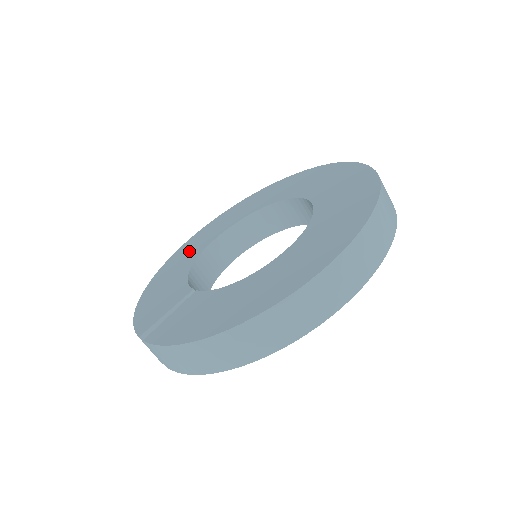
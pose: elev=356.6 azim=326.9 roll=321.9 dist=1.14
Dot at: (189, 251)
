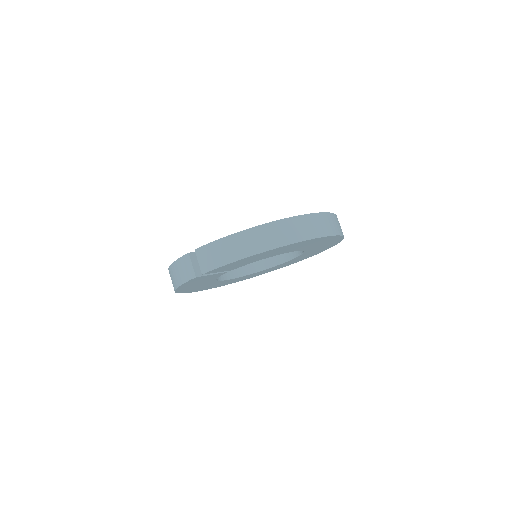
Dot at: occluded
